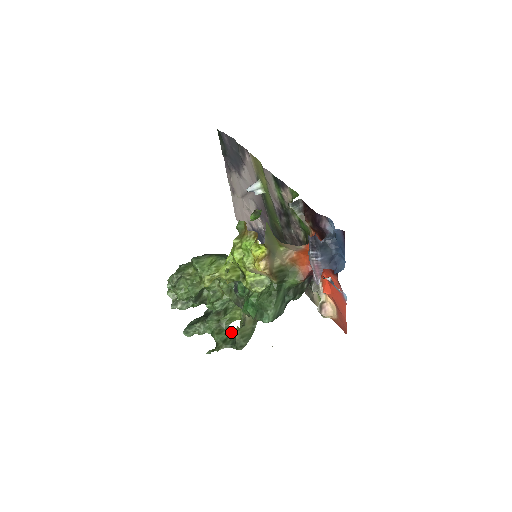
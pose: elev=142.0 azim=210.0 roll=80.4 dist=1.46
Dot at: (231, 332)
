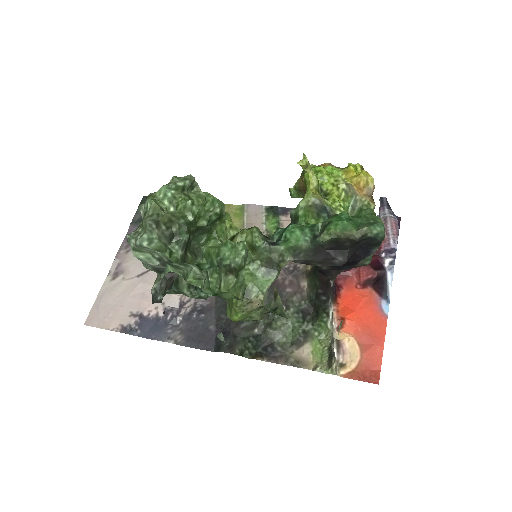
Dot at: occluded
